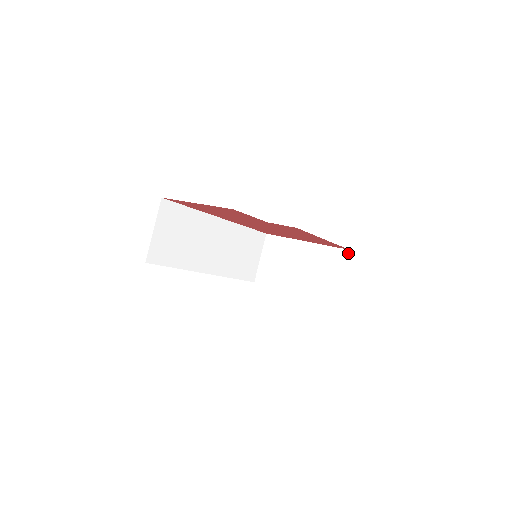
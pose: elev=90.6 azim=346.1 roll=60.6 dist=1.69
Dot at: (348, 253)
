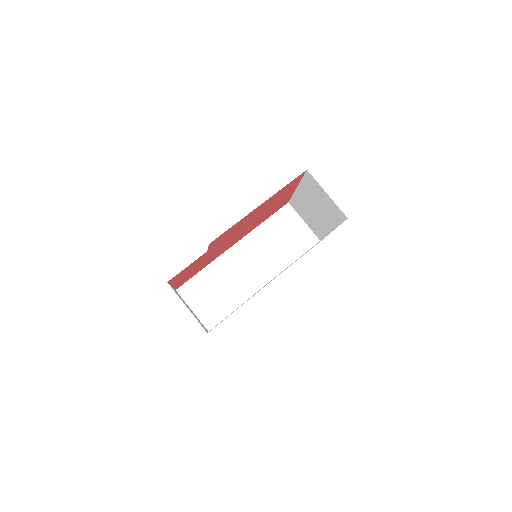
Dot at: (309, 173)
